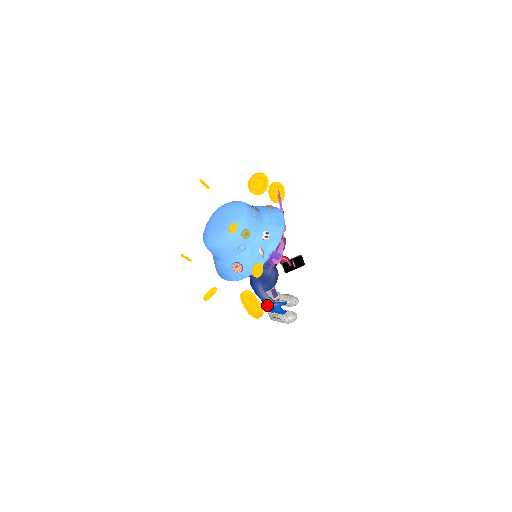
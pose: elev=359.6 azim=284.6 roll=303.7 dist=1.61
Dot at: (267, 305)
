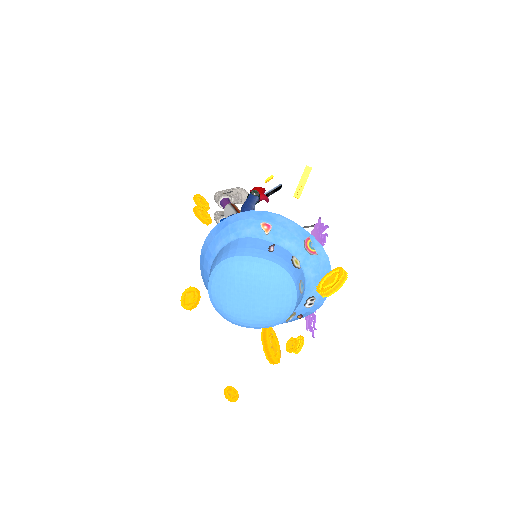
Dot at: occluded
